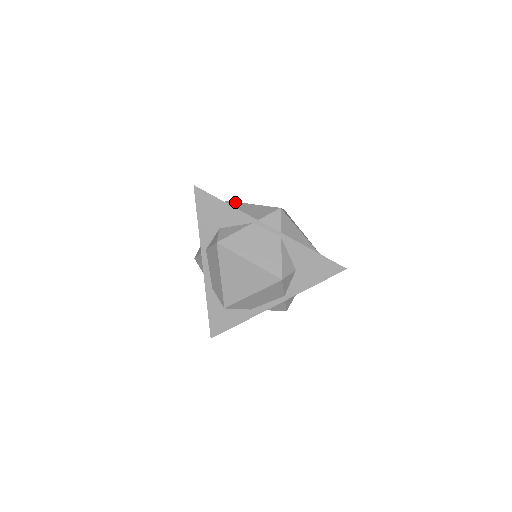
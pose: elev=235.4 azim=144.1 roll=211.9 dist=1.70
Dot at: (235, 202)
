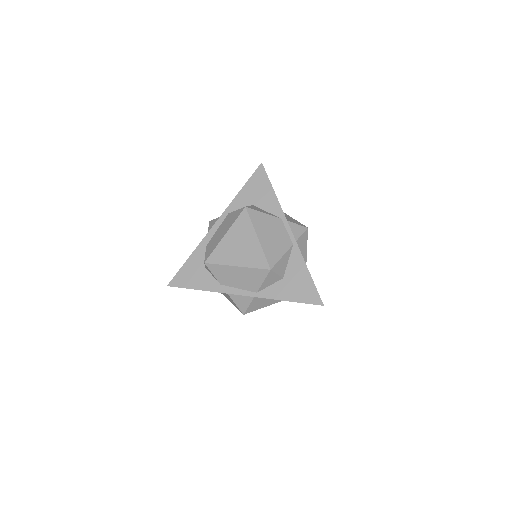
Dot at: occluded
